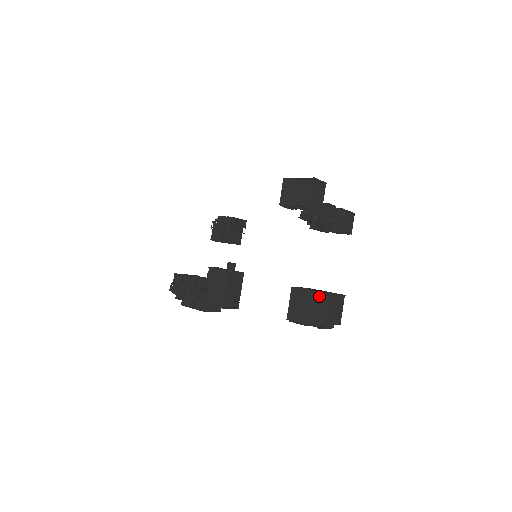
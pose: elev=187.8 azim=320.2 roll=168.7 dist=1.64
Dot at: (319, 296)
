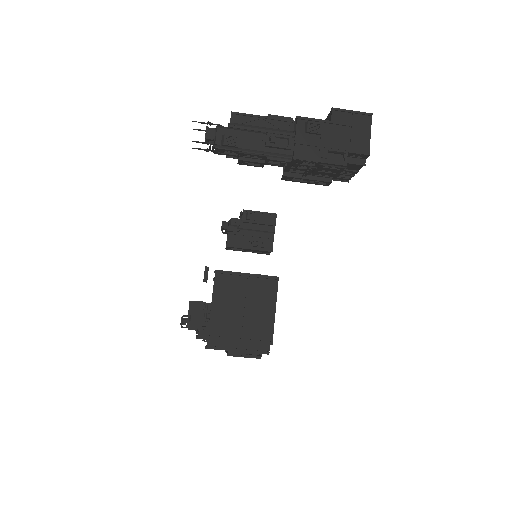
Dot at: occluded
